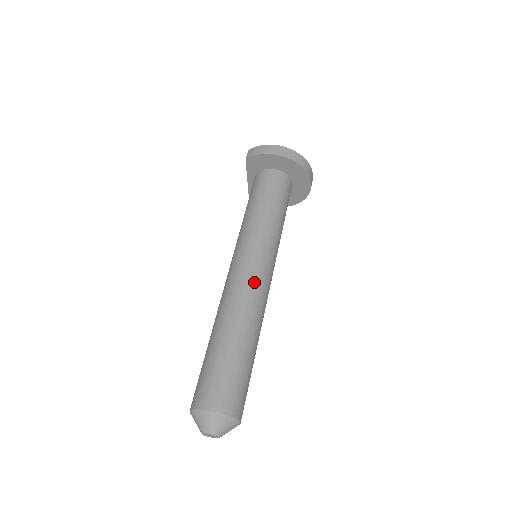
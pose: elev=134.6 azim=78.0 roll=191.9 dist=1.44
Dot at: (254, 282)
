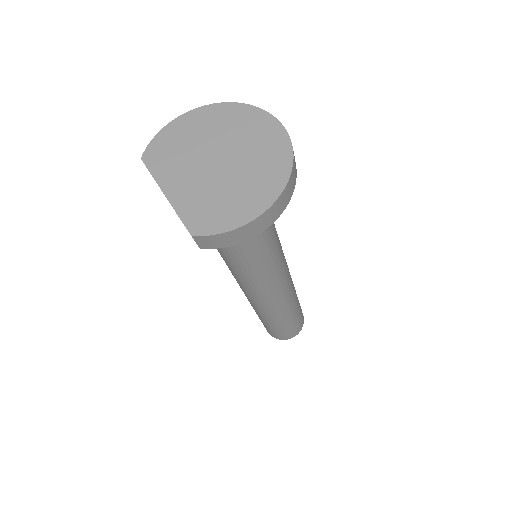
Dot at: (286, 290)
